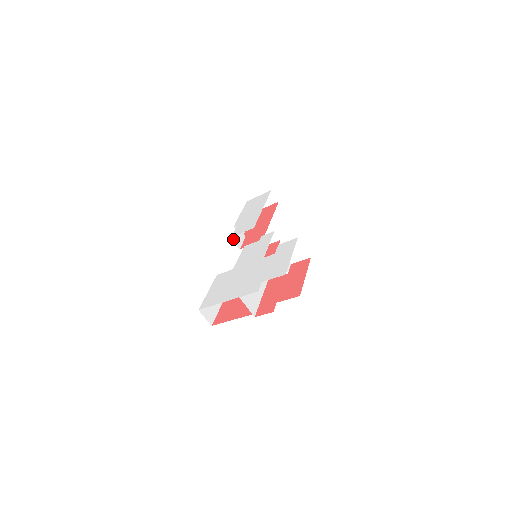
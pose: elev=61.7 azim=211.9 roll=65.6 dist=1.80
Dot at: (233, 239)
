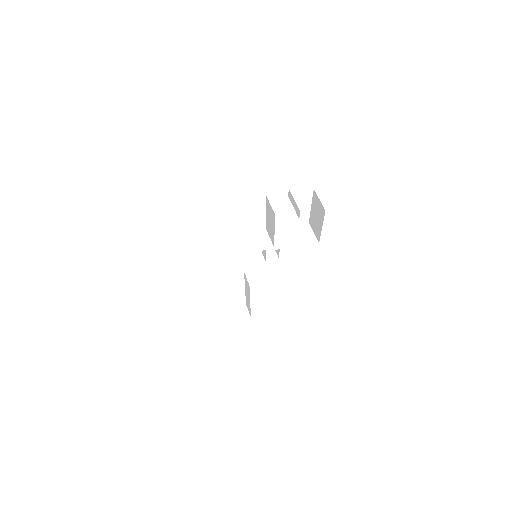
Dot at: occluded
